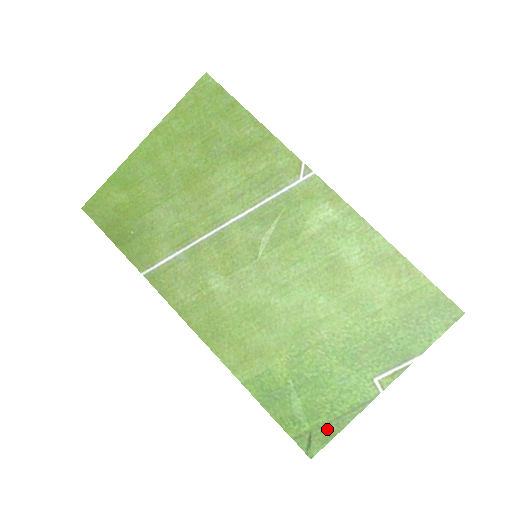
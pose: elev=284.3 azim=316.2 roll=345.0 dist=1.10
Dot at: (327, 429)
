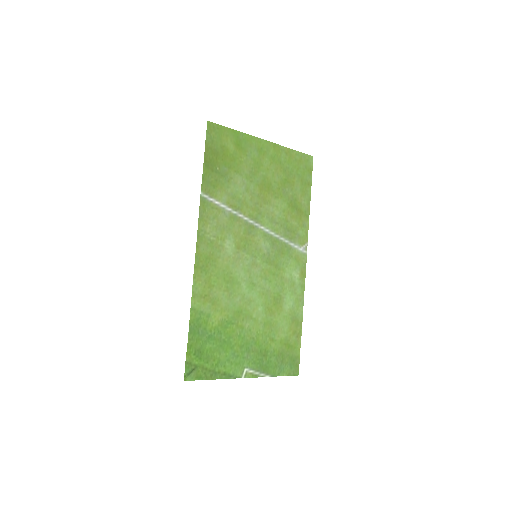
Dot at: (205, 372)
